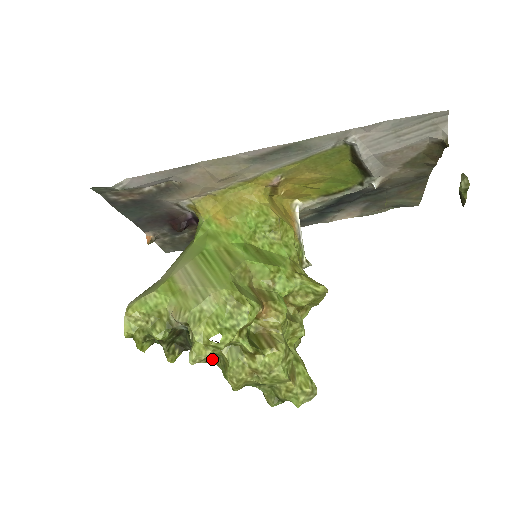
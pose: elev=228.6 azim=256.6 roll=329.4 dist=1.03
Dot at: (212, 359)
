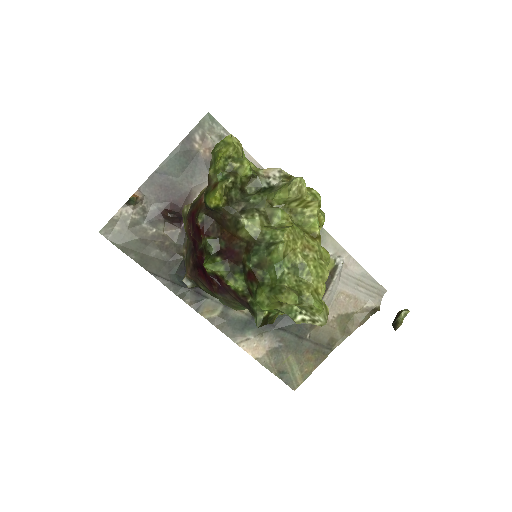
Dot at: (263, 222)
